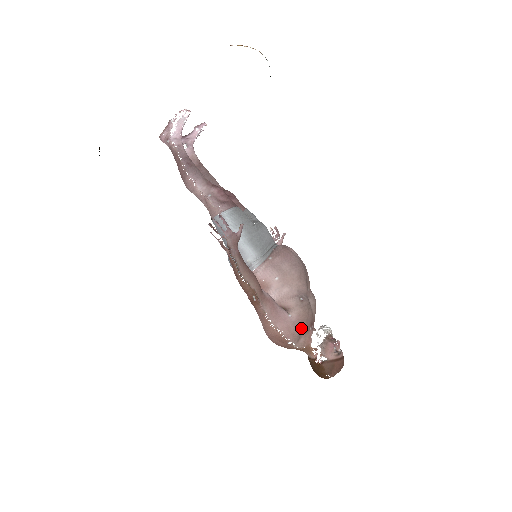
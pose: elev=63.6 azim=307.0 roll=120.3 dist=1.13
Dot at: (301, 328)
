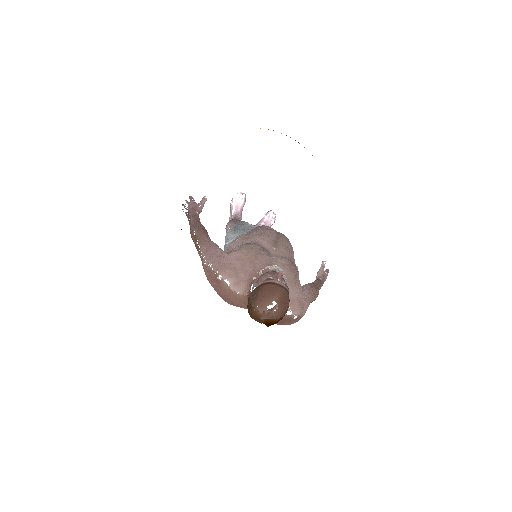
Dot at: (240, 267)
